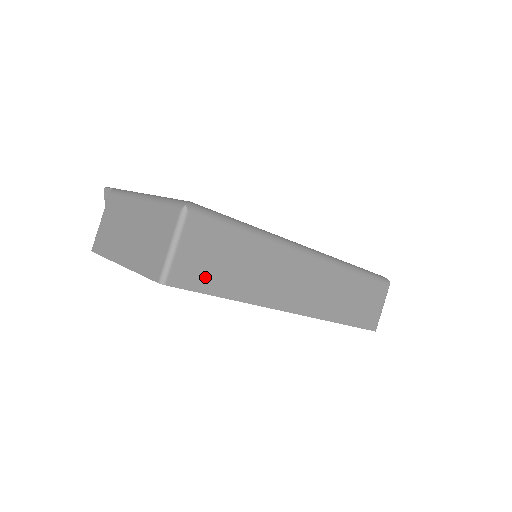
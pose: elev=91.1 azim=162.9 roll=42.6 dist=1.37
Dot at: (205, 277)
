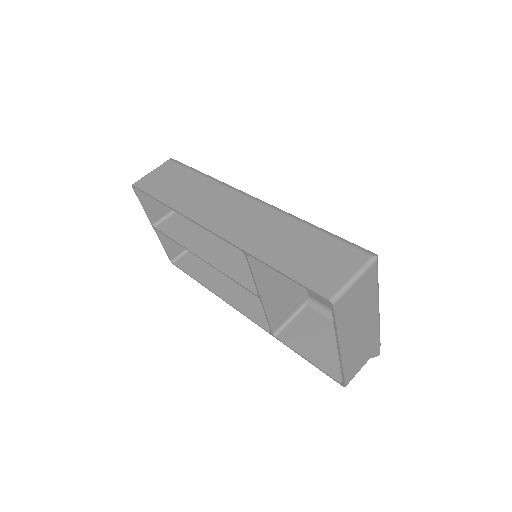
Dot at: (156, 187)
